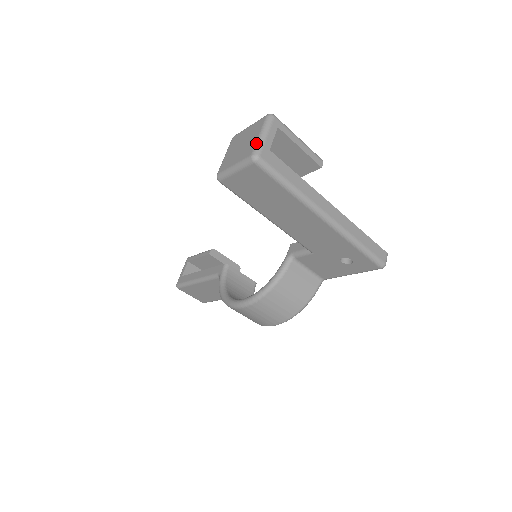
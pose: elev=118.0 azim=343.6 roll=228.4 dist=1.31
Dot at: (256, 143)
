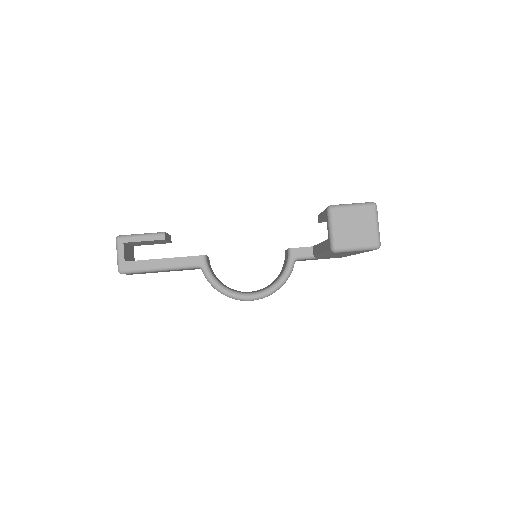
Dot at: (377, 234)
